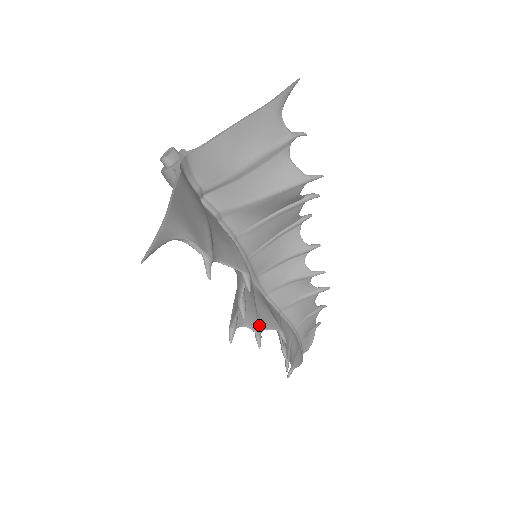
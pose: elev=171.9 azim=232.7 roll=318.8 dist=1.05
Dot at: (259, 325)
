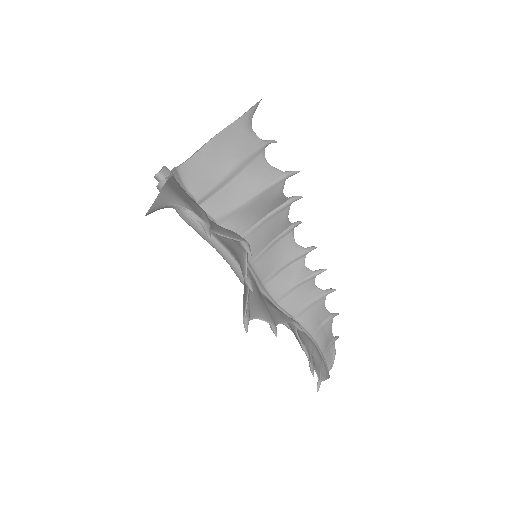
Dot at: (272, 318)
